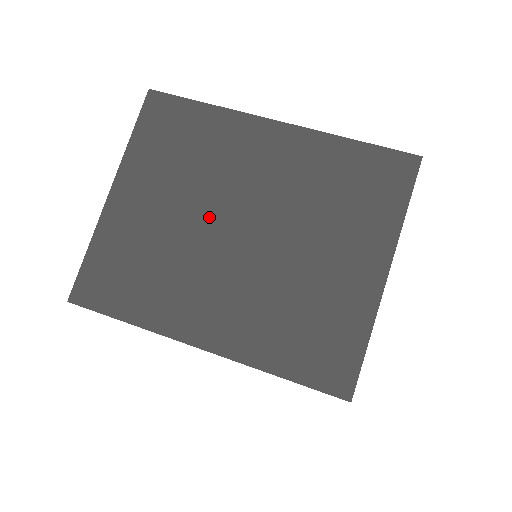
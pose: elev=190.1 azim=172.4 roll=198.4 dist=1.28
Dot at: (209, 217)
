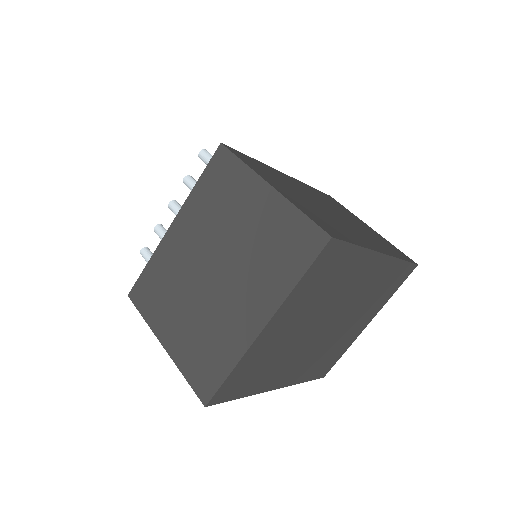
Dot at: (316, 324)
